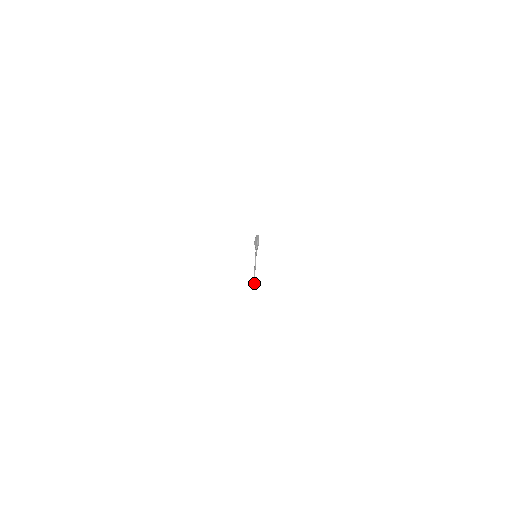
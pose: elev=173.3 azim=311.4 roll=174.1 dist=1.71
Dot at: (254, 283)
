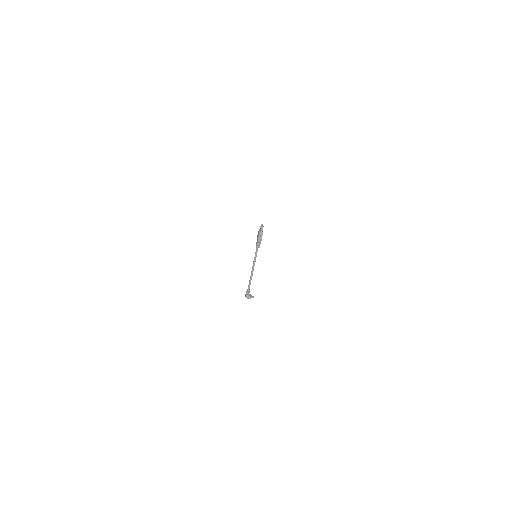
Dot at: (246, 294)
